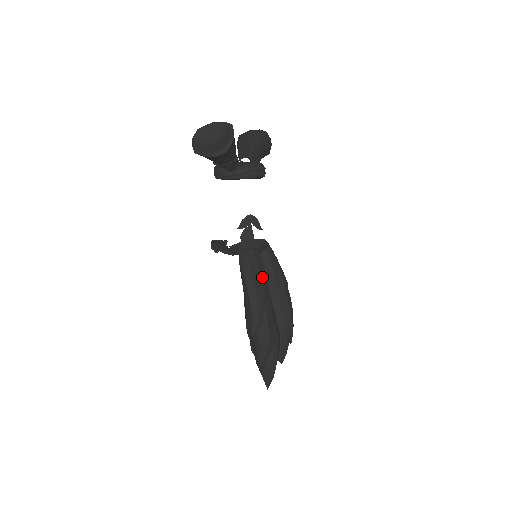
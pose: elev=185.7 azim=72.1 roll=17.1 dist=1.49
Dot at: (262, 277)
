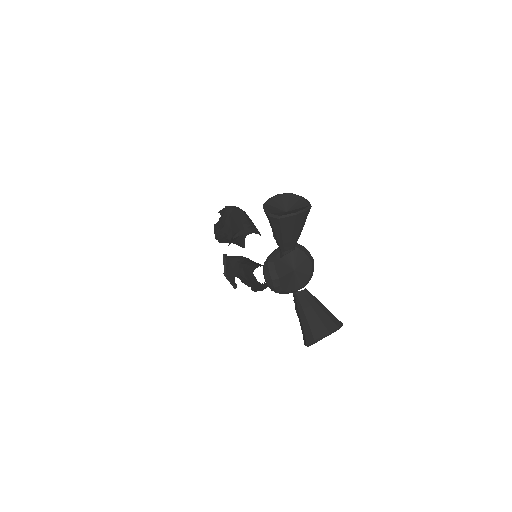
Dot at: occluded
